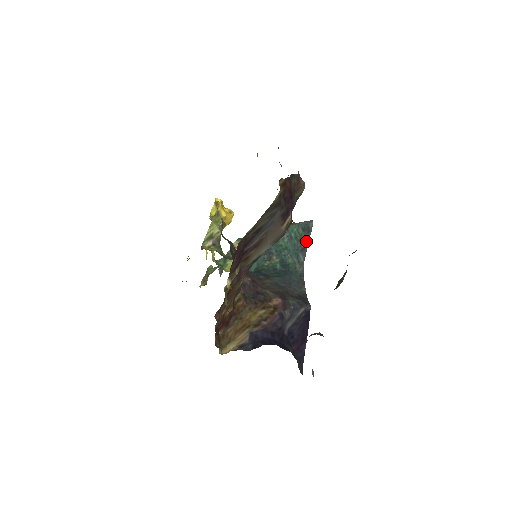
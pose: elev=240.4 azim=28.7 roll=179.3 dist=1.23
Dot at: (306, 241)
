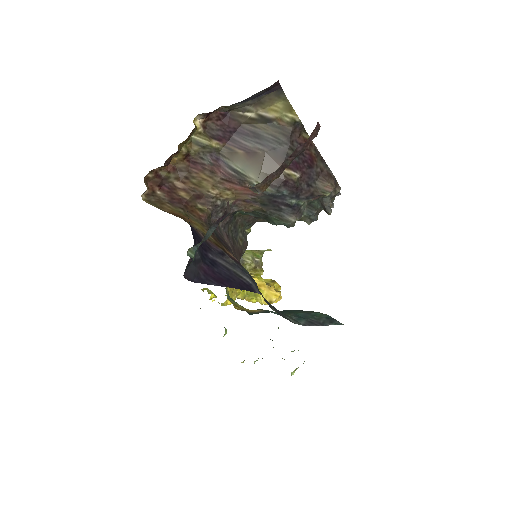
Dot at: (321, 323)
